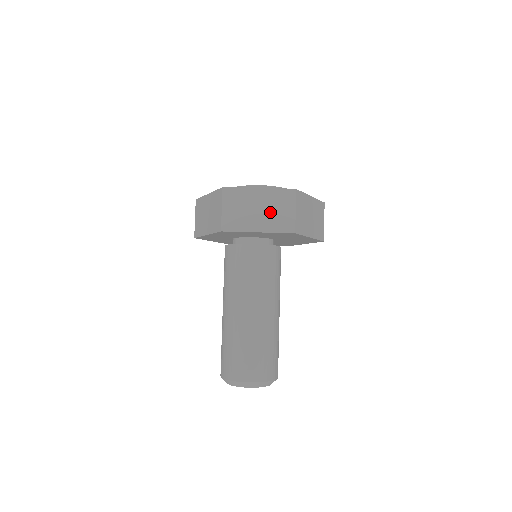
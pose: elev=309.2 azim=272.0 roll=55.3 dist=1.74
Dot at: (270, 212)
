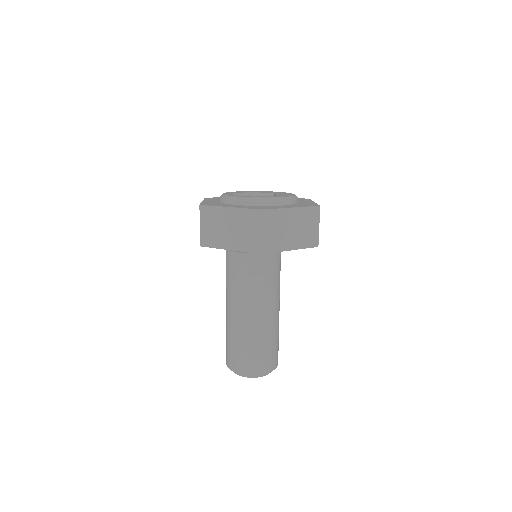
Dot at: (300, 230)
